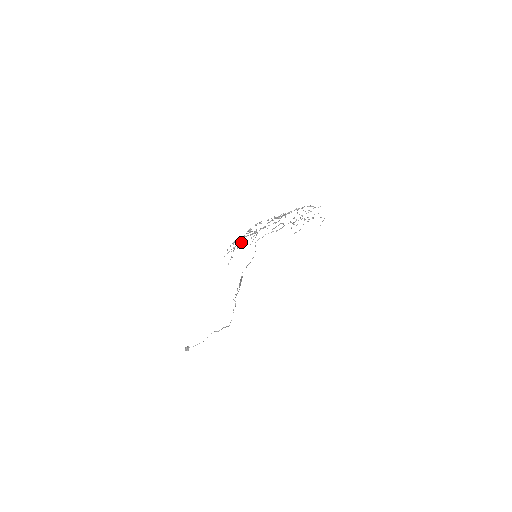
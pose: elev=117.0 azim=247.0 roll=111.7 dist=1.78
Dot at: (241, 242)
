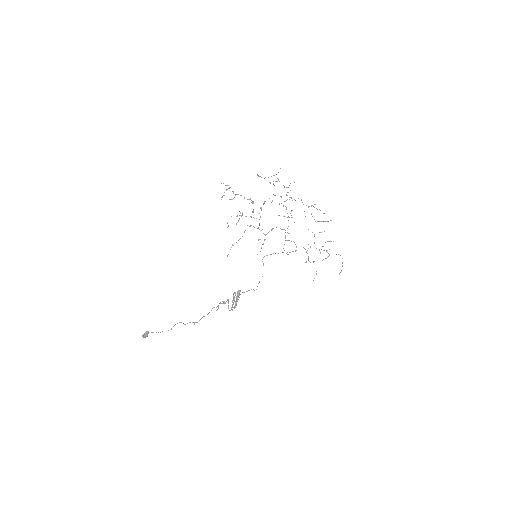
Dot at: occluded
